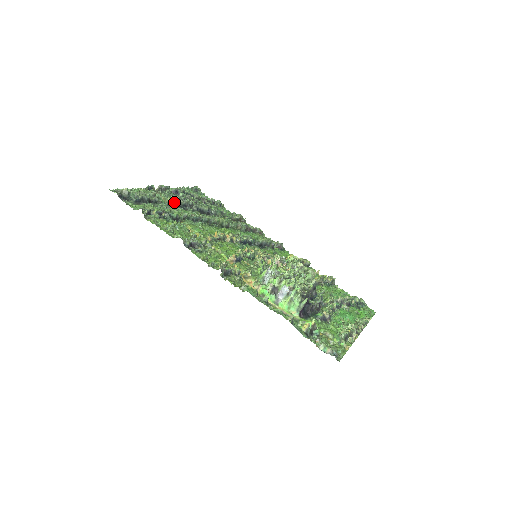
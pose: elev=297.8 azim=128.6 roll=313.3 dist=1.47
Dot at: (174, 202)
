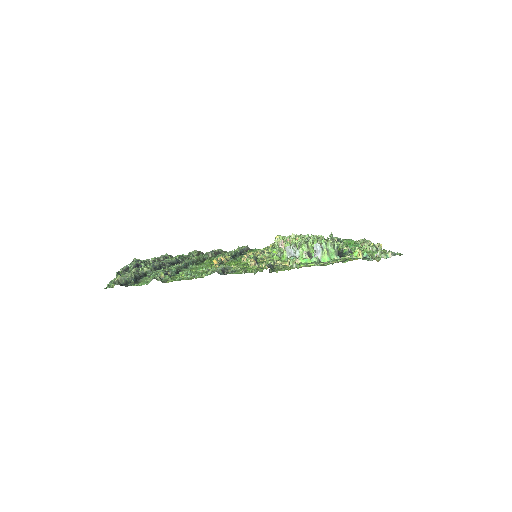
Dot at: (151, 269)
